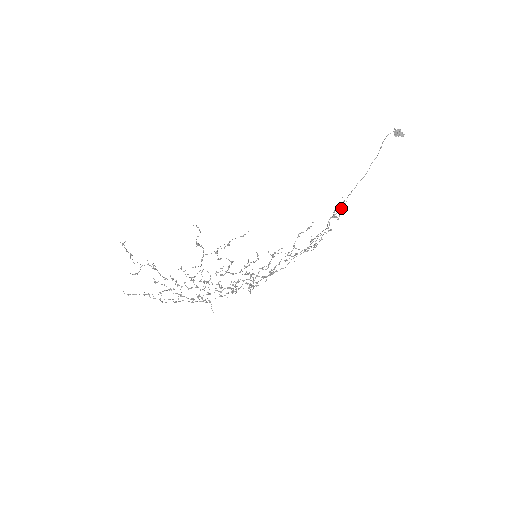
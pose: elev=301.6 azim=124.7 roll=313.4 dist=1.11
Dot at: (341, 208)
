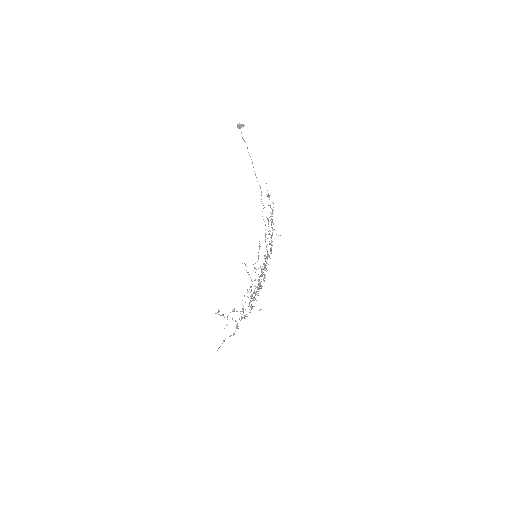
Dot at: occluded
